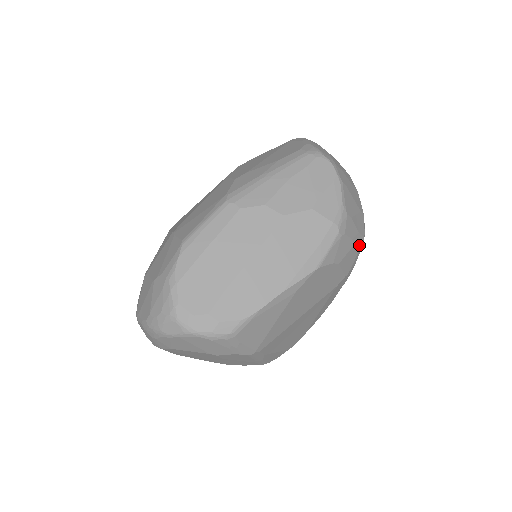
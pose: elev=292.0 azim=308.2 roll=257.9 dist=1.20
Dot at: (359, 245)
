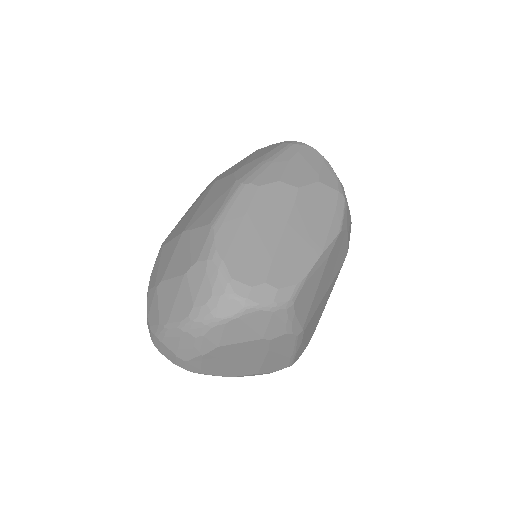
Dot at: (351, 222)
